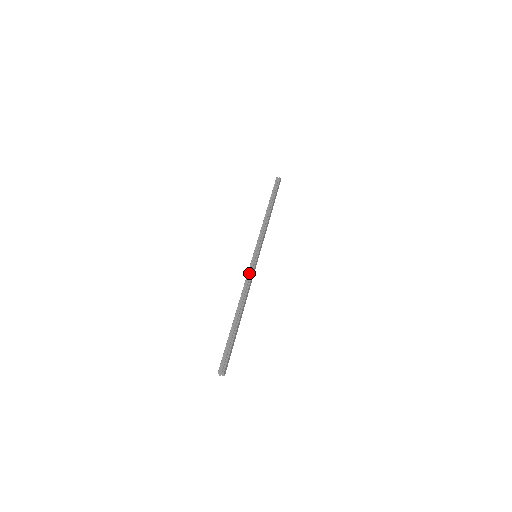
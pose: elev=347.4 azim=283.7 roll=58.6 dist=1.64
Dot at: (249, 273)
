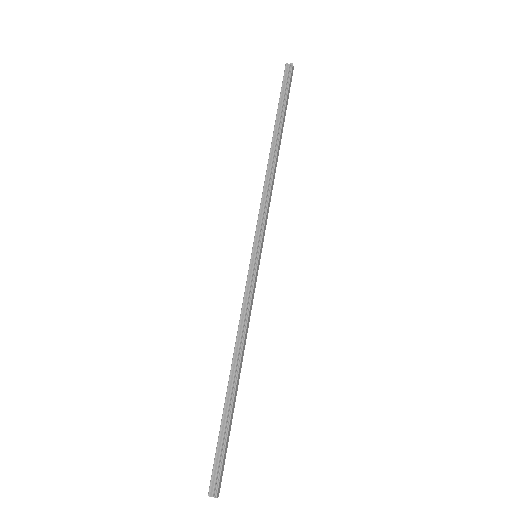
Dot at: (246, 297)
